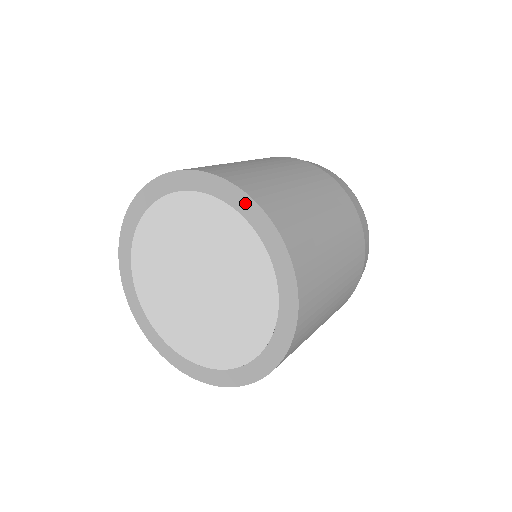
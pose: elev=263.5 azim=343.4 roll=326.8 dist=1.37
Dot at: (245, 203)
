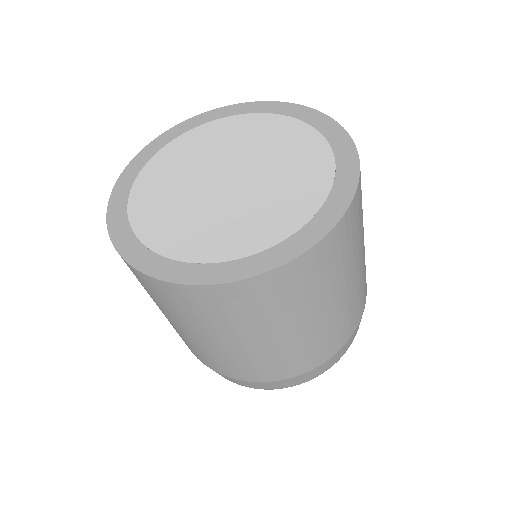
Dot at: (290, 108)
